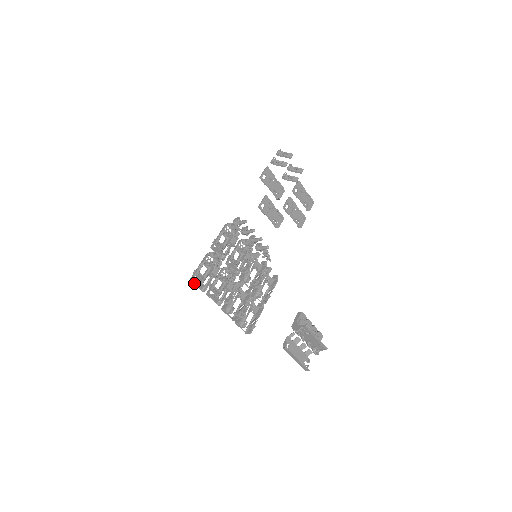
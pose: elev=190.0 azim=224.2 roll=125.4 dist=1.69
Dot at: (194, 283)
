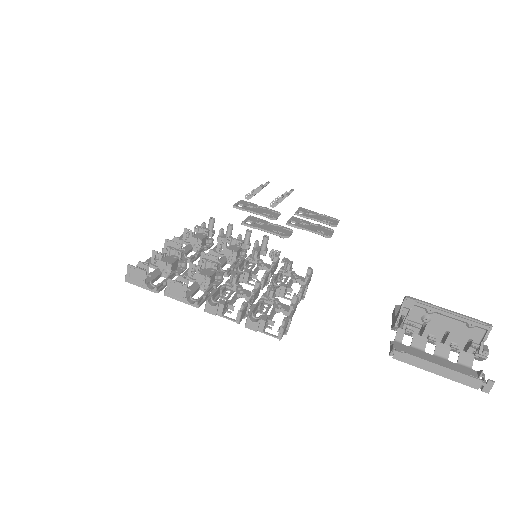
Dot at: occluded
